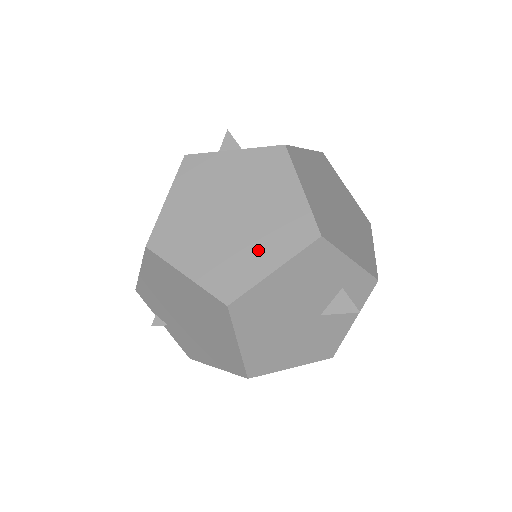
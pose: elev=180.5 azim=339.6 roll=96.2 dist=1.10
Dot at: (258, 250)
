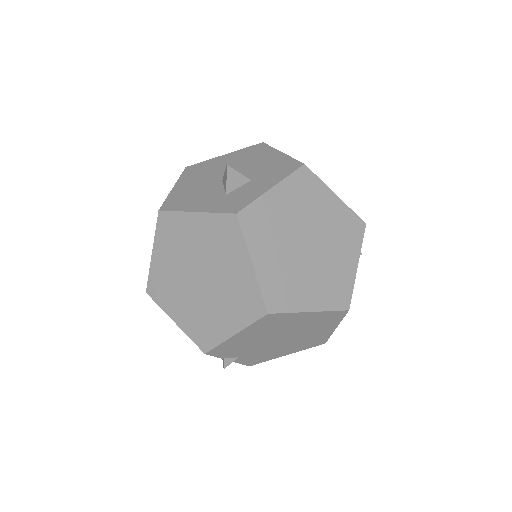
Dot at: (341, 259)
